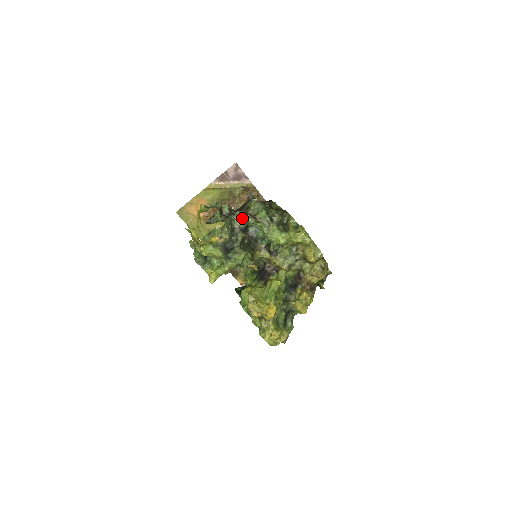
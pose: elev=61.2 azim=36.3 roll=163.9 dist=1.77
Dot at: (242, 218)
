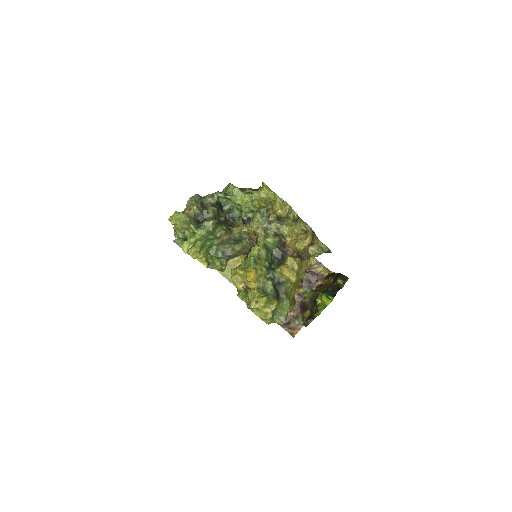
Dot at: (212, 195)
